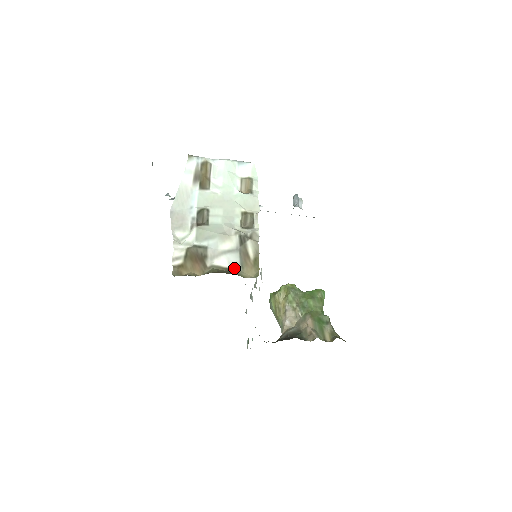
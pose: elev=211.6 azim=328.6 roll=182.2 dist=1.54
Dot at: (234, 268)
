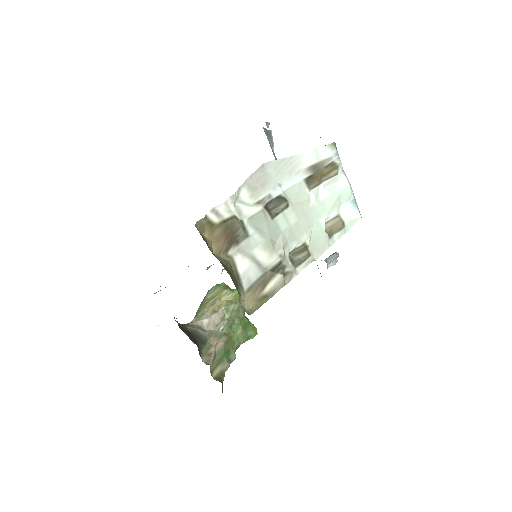
Dot at: (243, 282)
